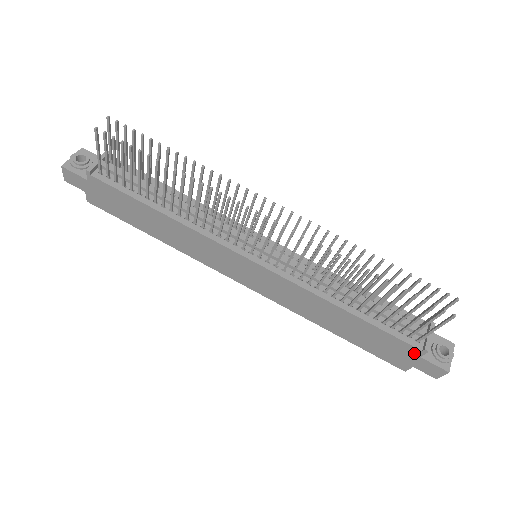
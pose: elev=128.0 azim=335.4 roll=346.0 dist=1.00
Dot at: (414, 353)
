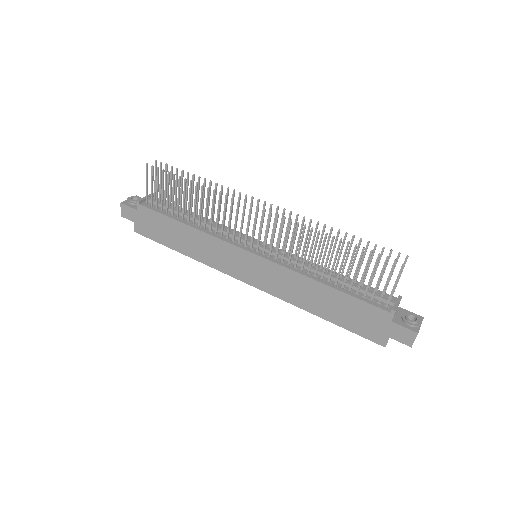
Dot at: (385, 318)
